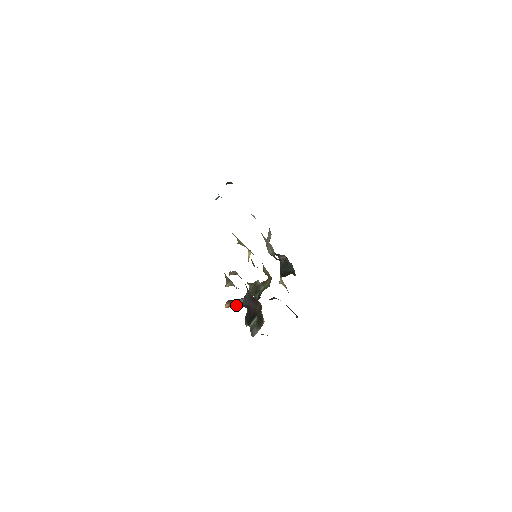
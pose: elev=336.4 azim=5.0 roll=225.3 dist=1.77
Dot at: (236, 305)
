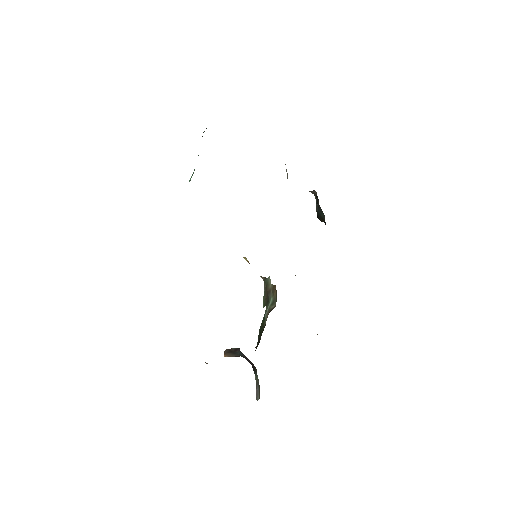
Dot at: (234, 356)
